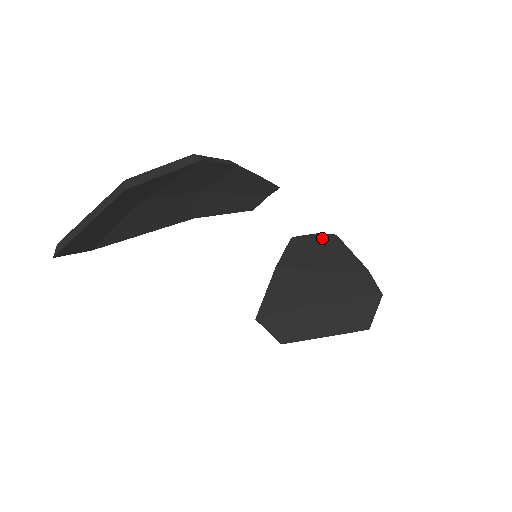
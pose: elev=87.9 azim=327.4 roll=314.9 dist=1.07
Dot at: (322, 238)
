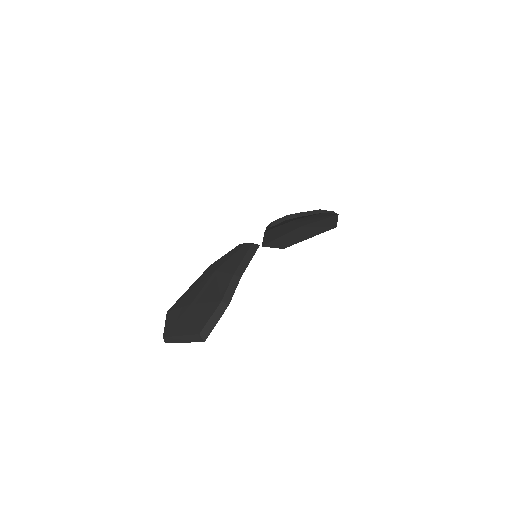
Dot at: (289, 219)
